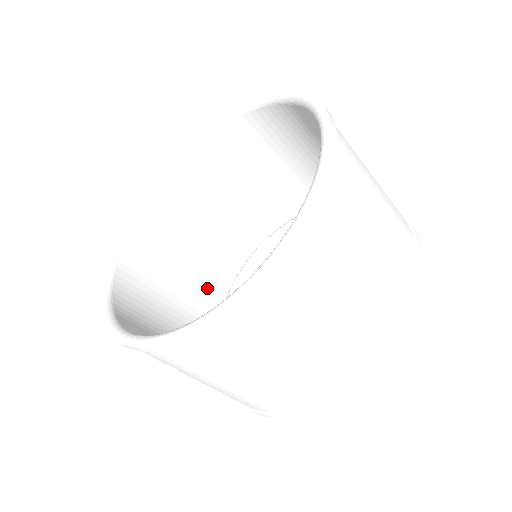
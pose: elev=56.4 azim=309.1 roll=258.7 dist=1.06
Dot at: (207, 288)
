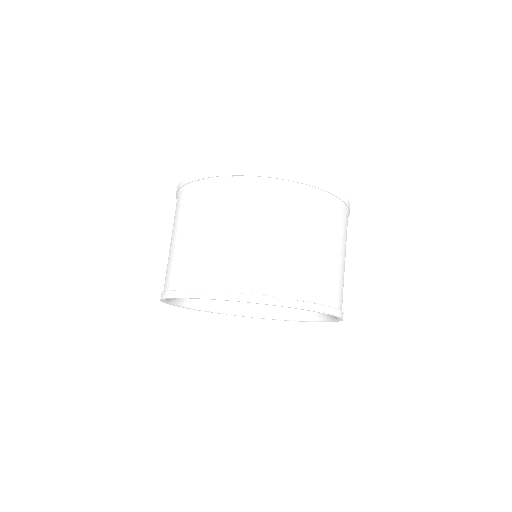
Dot at: occluded
